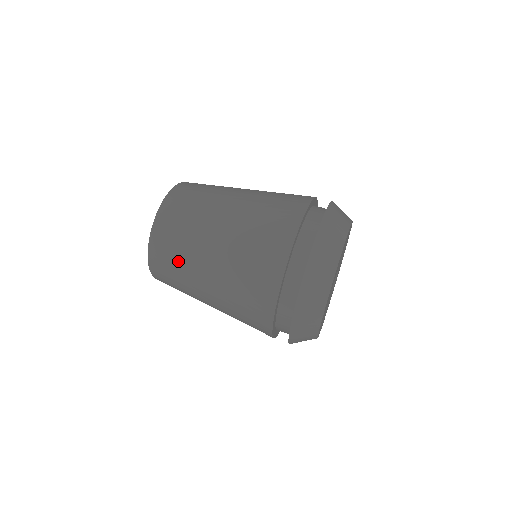
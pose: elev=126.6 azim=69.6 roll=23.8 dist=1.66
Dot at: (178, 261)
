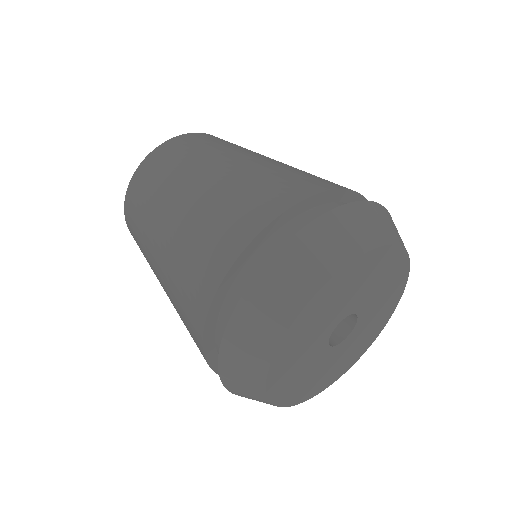
Dot at: (171, 169)
